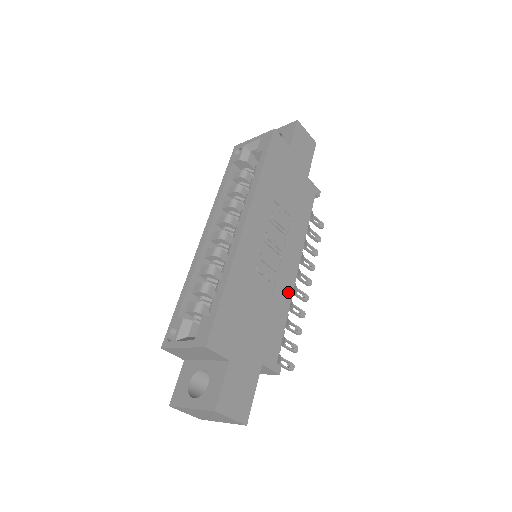
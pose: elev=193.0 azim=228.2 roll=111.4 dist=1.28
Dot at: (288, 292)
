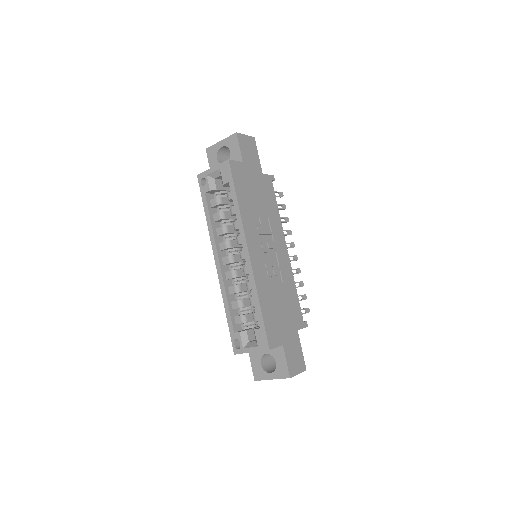
Dot at: (289, 272)
